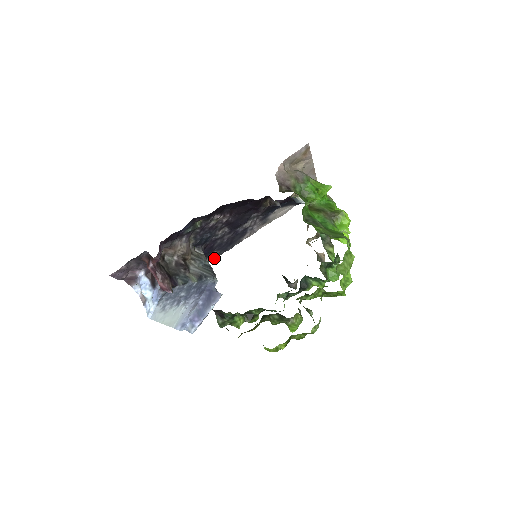
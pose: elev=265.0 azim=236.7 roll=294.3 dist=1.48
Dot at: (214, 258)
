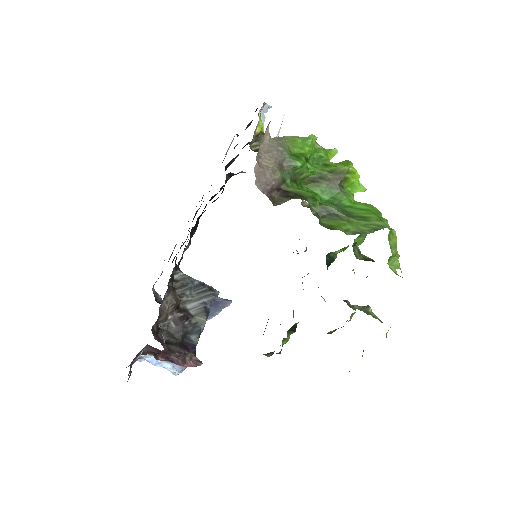
Dot at: occluded
